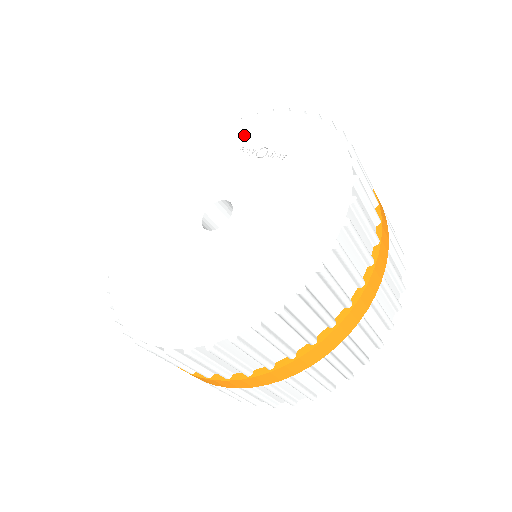
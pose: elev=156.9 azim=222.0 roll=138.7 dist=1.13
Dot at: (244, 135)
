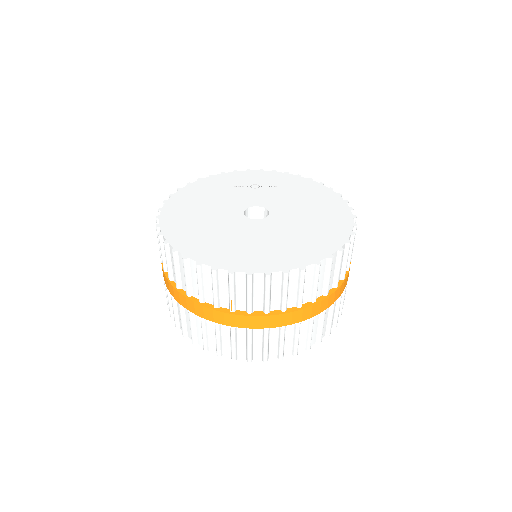
Dot at: (228, 181)
